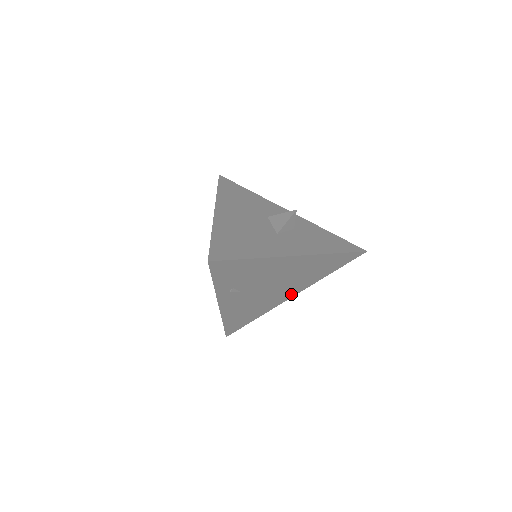
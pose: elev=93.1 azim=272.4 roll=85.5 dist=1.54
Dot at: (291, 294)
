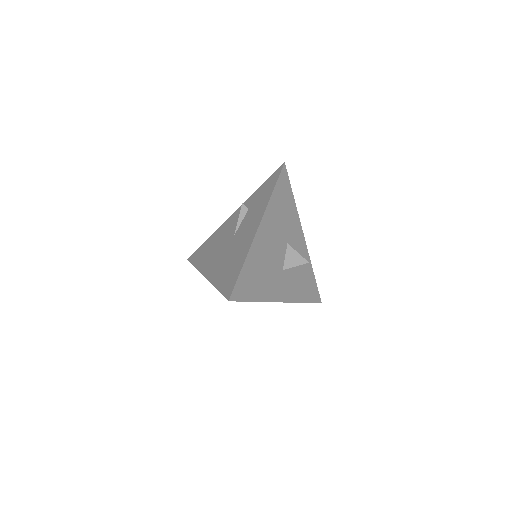
Dot at: occluded
